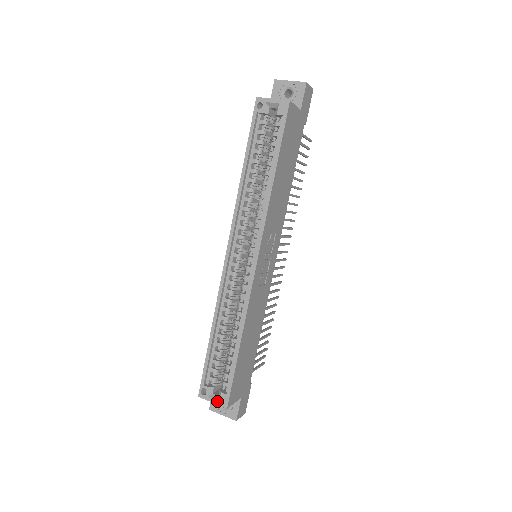
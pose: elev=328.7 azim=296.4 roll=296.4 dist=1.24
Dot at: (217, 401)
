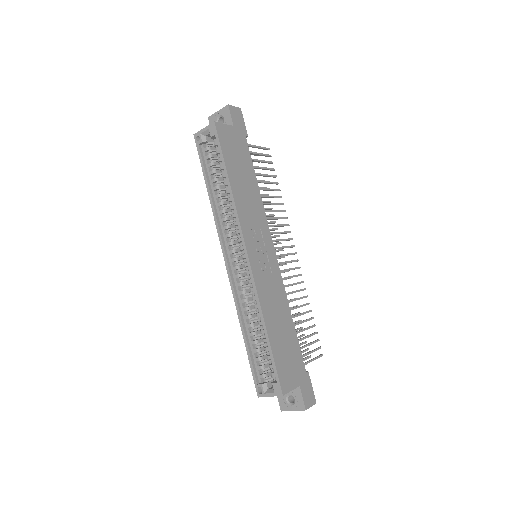
Dot at: (273, 393)
